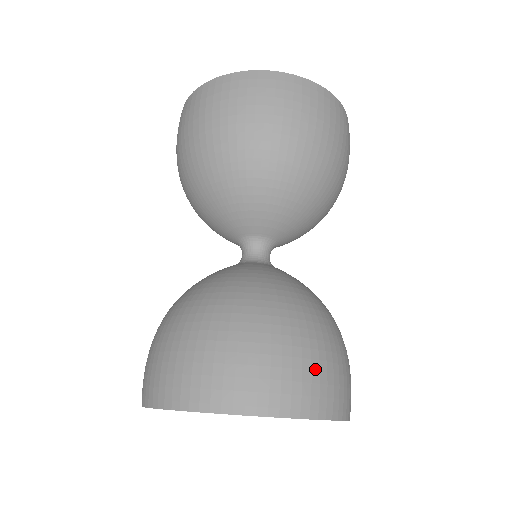
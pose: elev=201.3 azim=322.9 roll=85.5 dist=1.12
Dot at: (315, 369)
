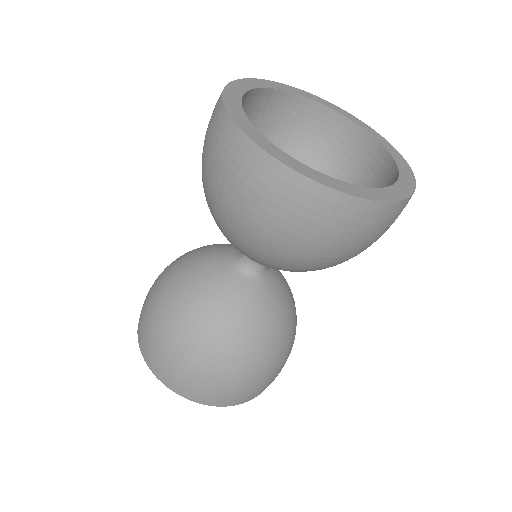
Dot at: (230, 391)
